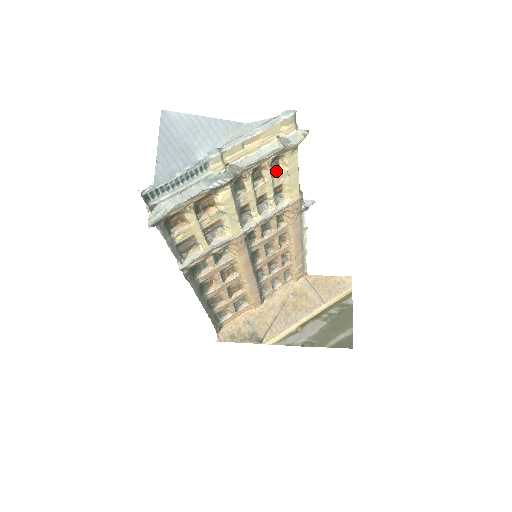
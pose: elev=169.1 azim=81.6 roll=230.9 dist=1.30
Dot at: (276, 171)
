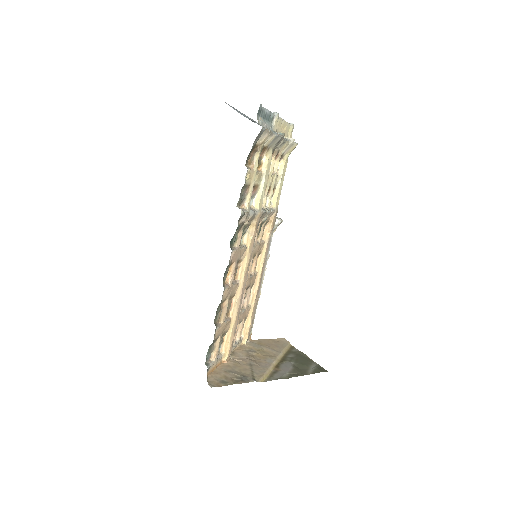
Dot at: occluded
